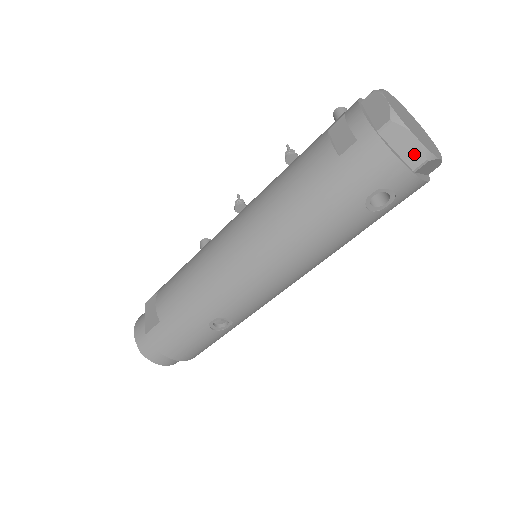
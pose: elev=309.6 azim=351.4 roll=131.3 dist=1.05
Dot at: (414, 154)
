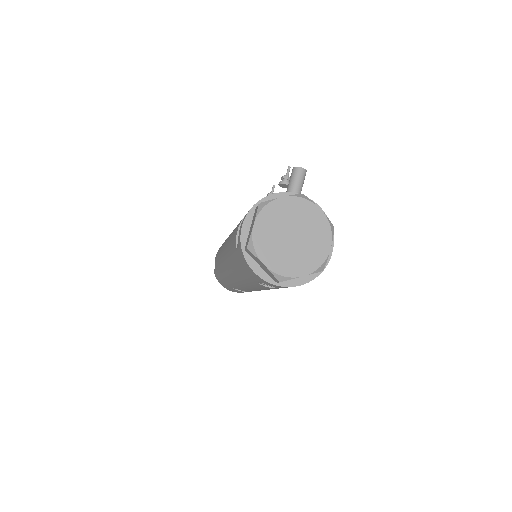
Dot at: (270, 274)
